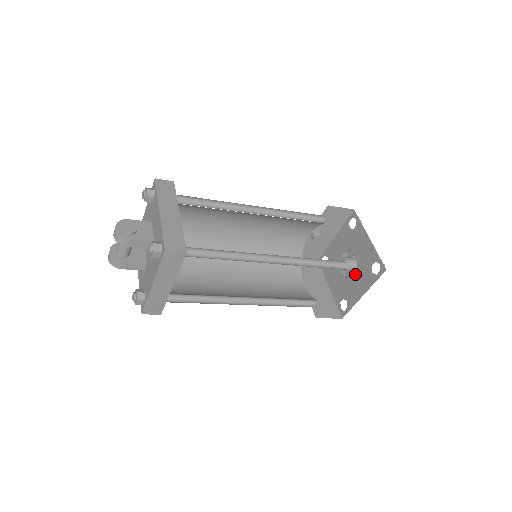
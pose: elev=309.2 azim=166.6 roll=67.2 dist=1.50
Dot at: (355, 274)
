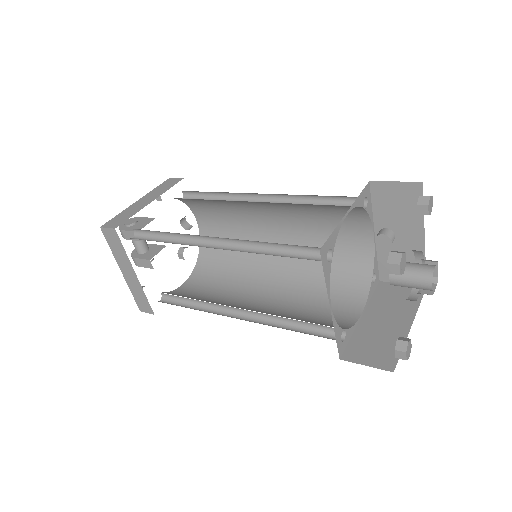
Dot at: occluded
